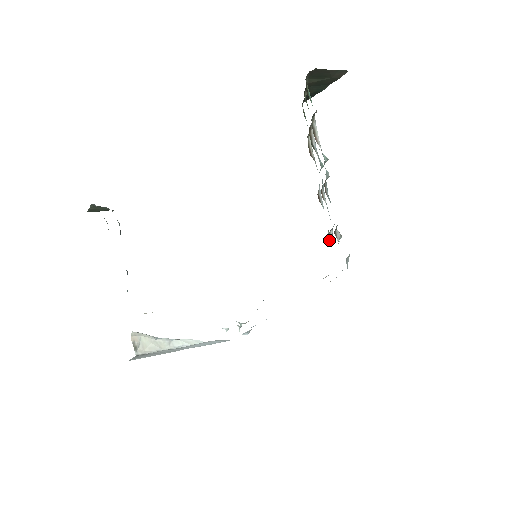
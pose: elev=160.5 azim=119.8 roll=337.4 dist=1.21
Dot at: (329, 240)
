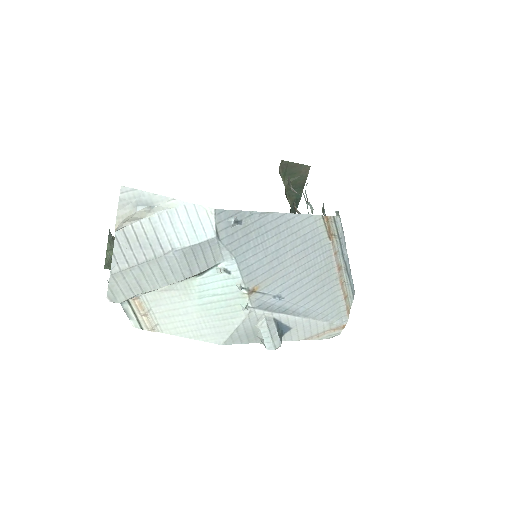
Dot at: occluded
